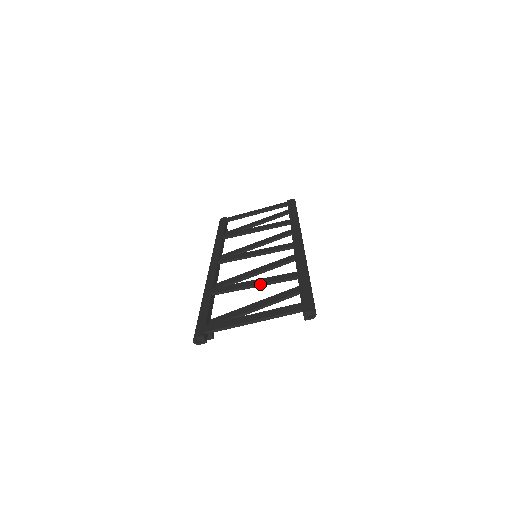
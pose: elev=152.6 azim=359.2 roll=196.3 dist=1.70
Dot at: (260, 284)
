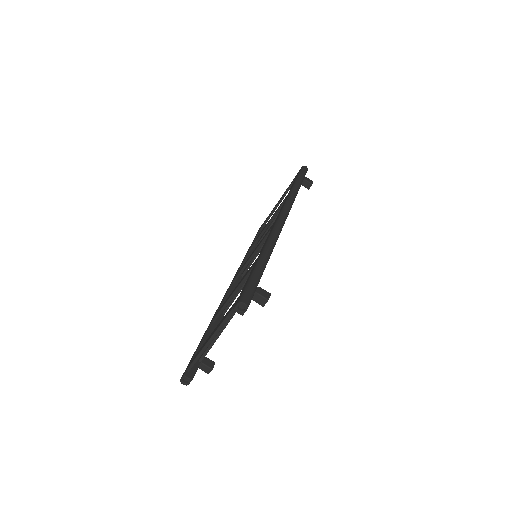
Dot at: (234, 291)
